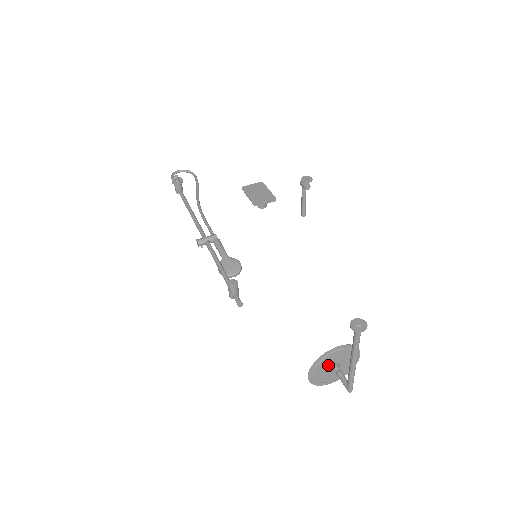
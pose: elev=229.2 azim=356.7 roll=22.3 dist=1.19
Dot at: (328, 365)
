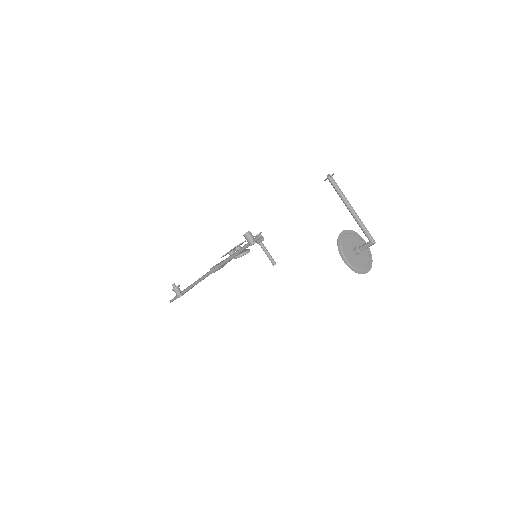
Dot at: (350, 250)
